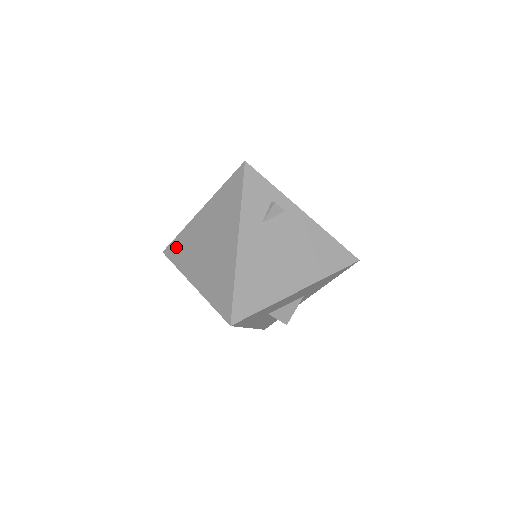
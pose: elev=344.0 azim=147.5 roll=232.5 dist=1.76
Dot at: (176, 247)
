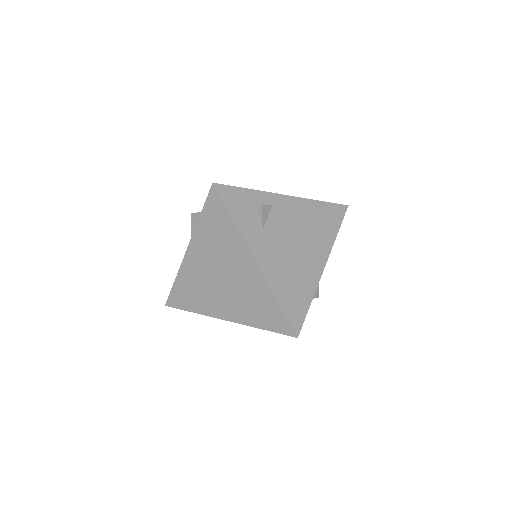
Dot at: (180, 295)
